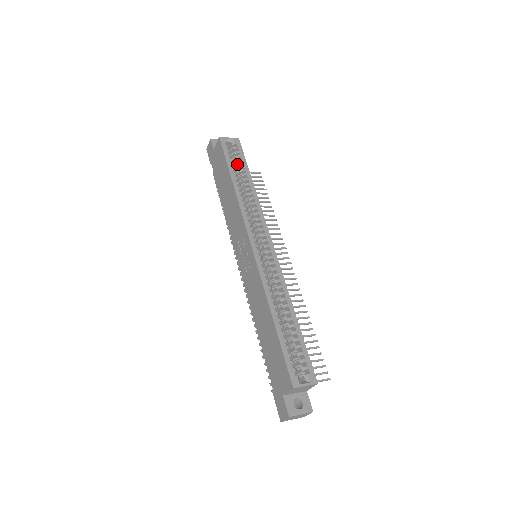
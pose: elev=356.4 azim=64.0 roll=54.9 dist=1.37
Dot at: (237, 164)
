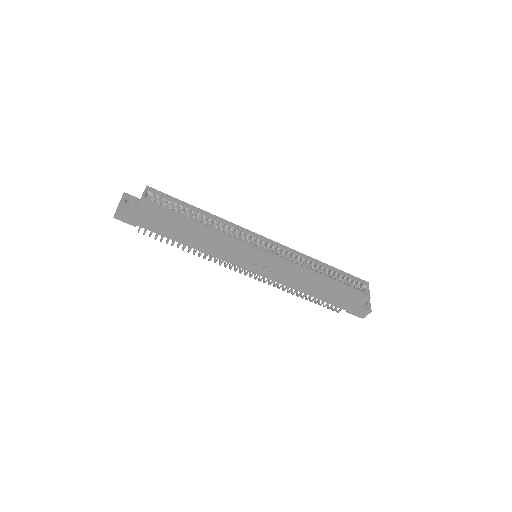
Dot at: (175, 208)
